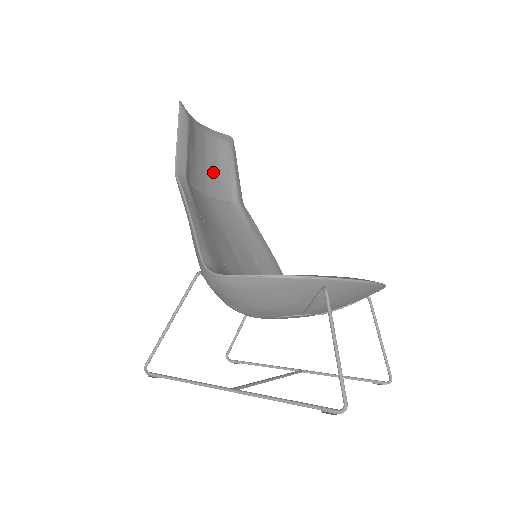
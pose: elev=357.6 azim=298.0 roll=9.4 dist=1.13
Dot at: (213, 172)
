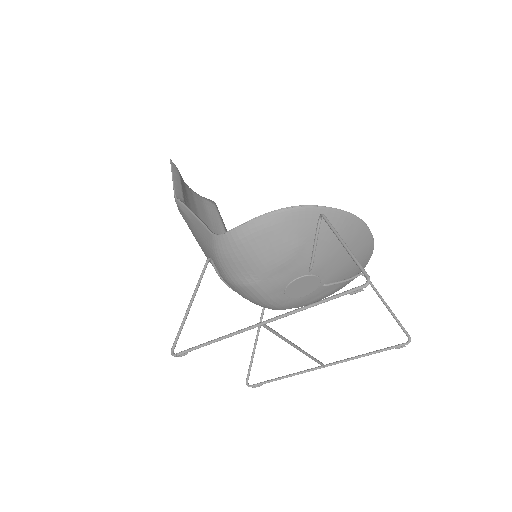
Dot at: (204, 218)
